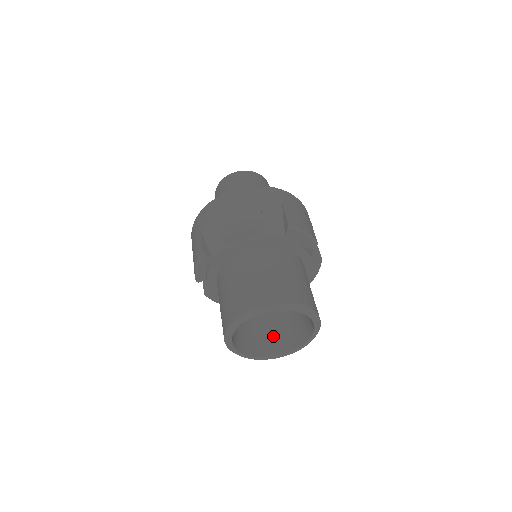
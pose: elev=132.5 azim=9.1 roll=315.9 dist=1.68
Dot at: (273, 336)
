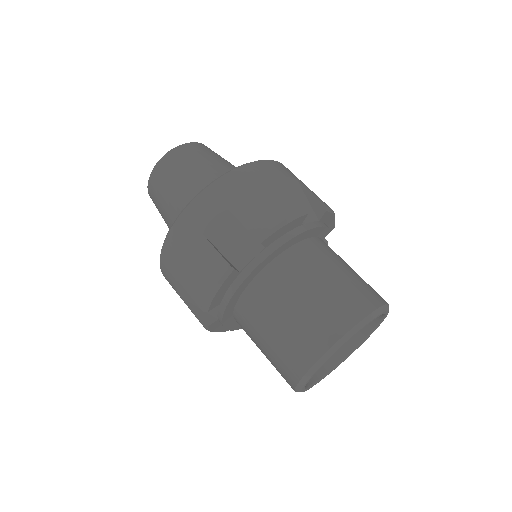
Dot at: occluded
